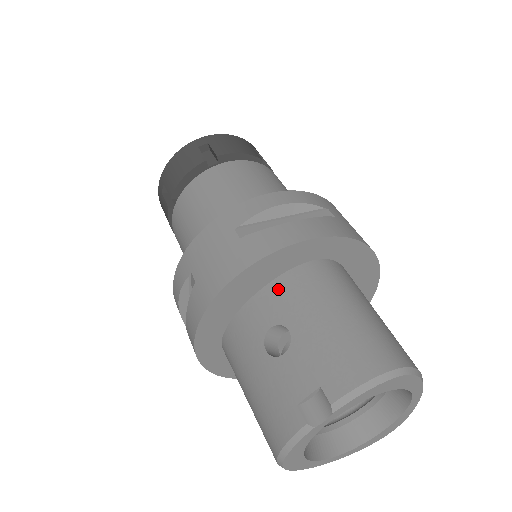
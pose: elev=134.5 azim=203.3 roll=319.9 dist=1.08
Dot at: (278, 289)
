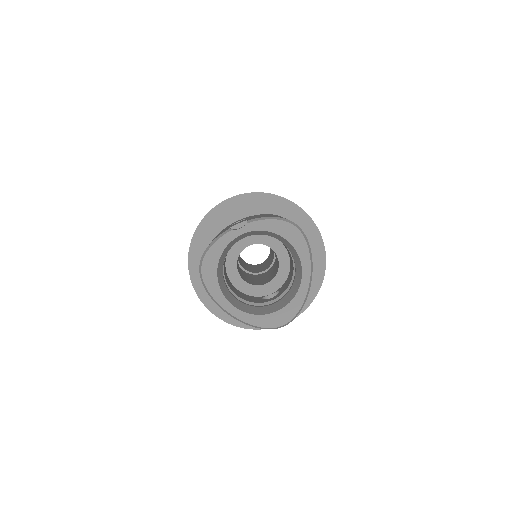
Dot at: (255, 215)
